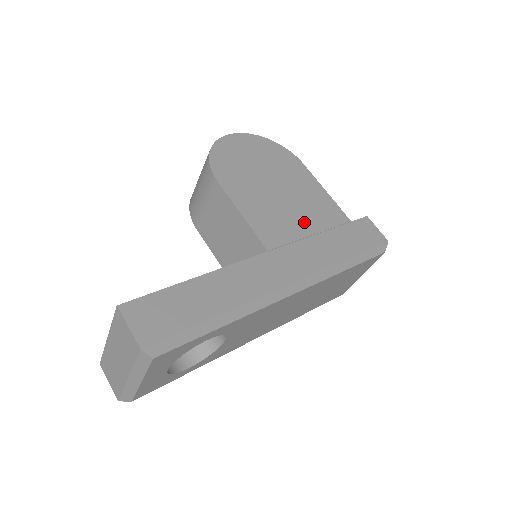
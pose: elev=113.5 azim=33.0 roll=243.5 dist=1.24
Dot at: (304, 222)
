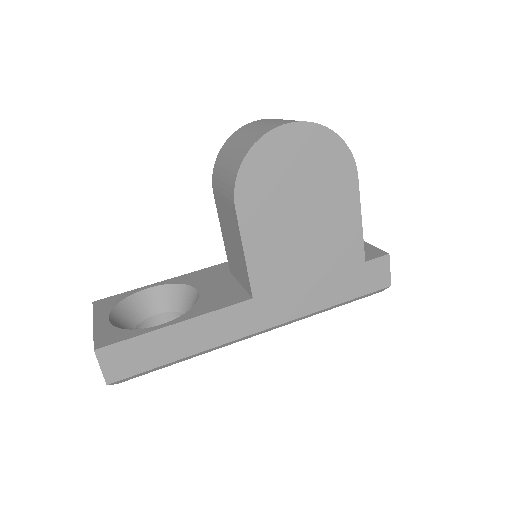
Dot at: (310, 264)
